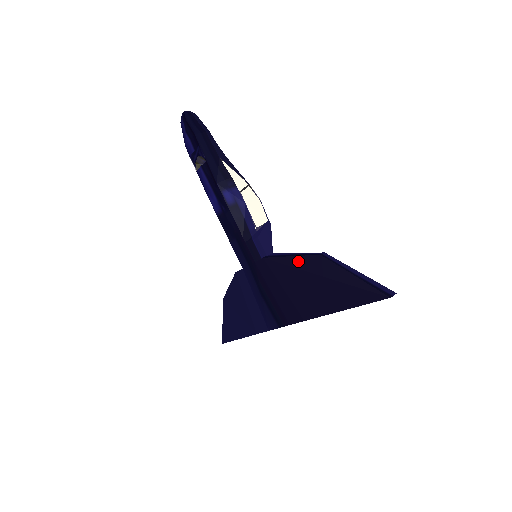
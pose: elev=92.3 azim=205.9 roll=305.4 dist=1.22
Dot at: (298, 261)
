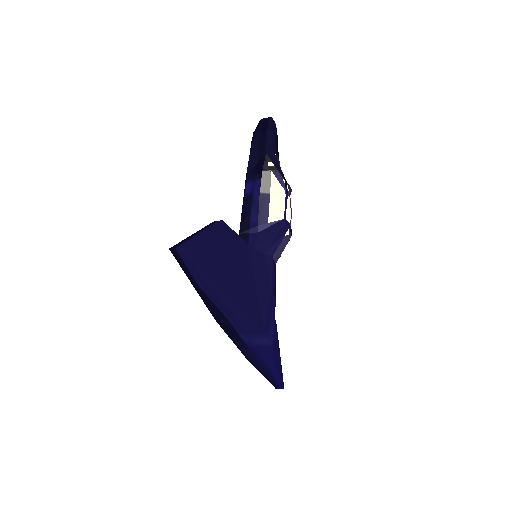
Dot at: occluded
